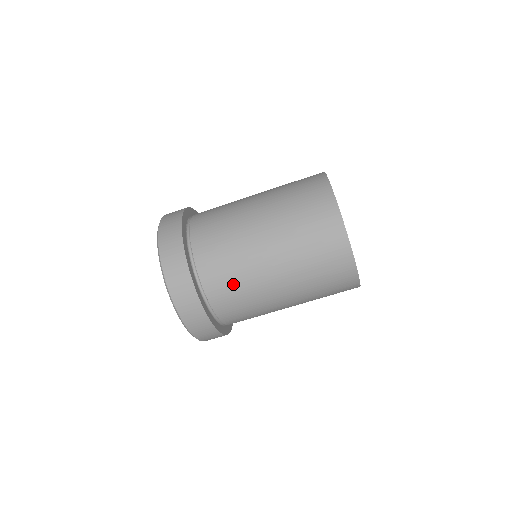
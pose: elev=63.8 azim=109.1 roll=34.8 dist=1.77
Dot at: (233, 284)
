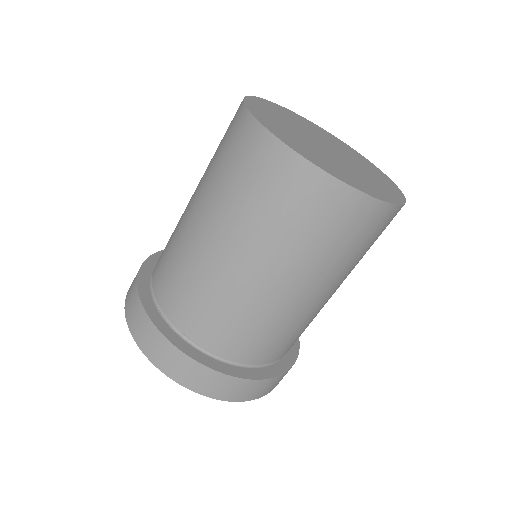
Dot at: (288, 337)
